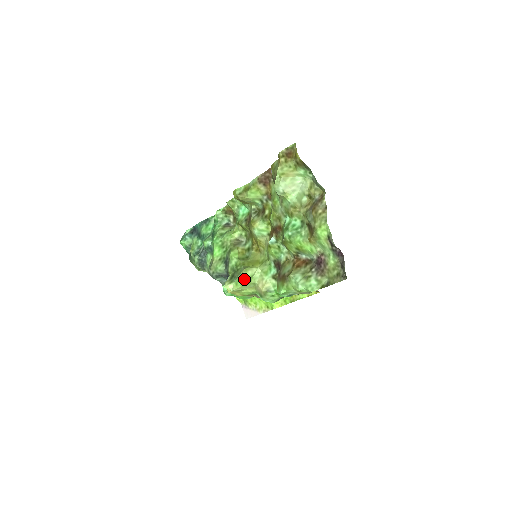
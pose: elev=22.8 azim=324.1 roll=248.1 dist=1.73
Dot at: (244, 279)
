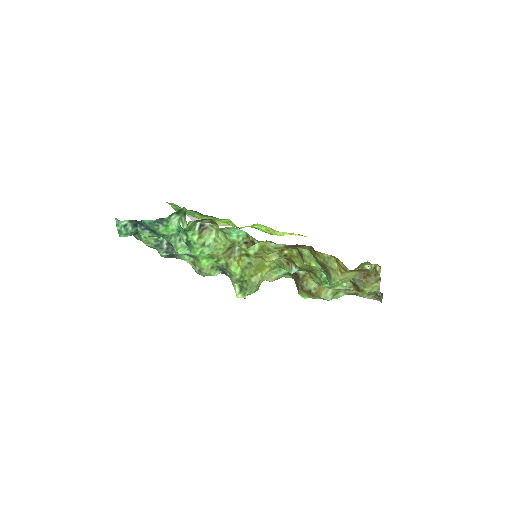
Dot at: (257, 289)
